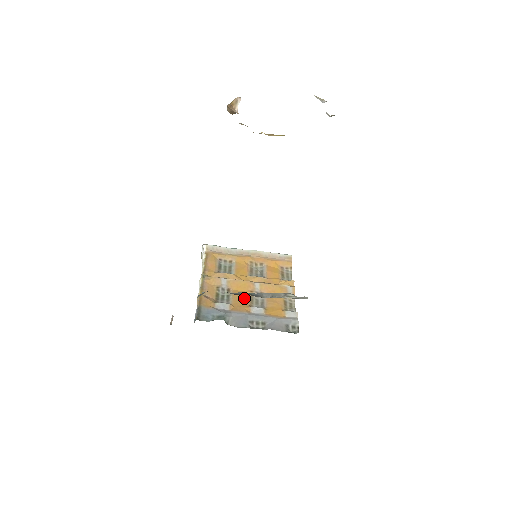
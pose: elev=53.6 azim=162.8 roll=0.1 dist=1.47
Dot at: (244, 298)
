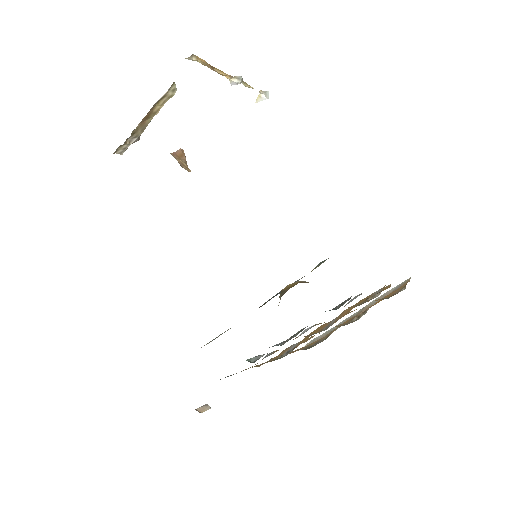
Dot at: occluded
